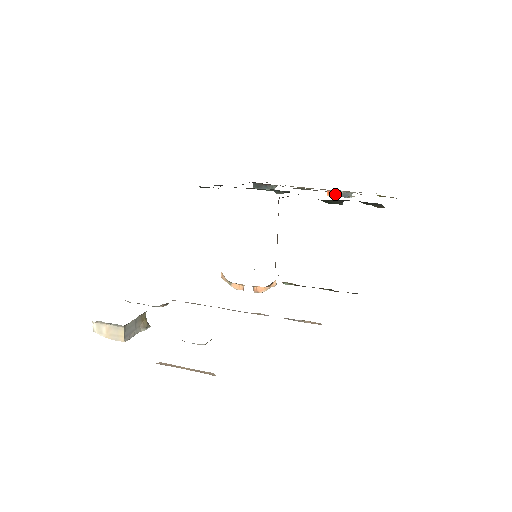
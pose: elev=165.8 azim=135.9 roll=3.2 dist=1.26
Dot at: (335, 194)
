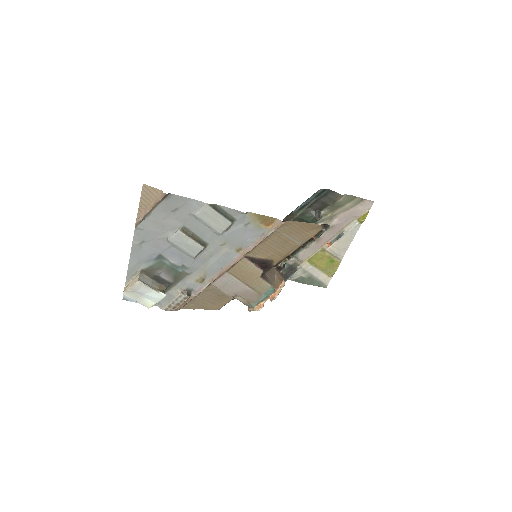
Dot at: (333, 242)
